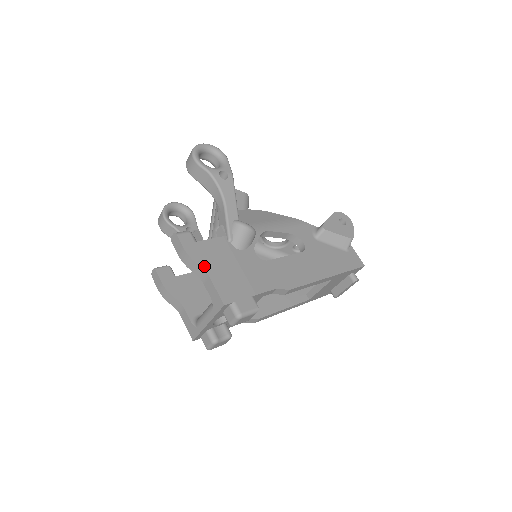
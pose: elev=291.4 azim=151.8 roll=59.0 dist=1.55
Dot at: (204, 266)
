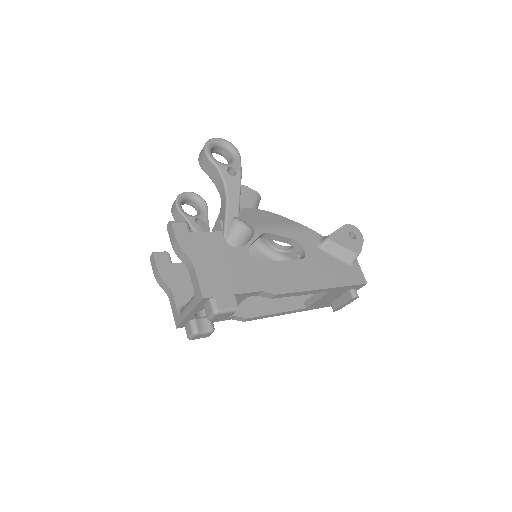
Dot at: (192, 257)
